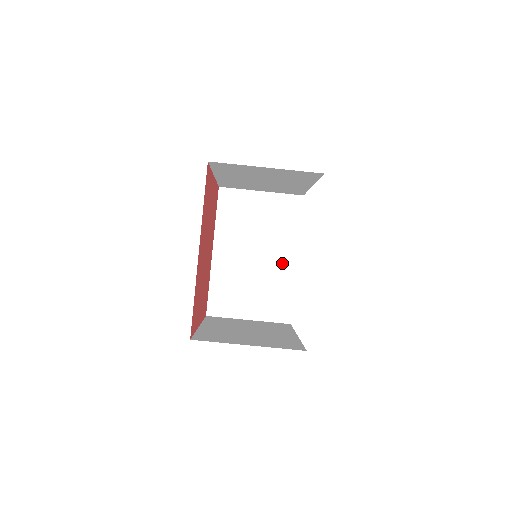
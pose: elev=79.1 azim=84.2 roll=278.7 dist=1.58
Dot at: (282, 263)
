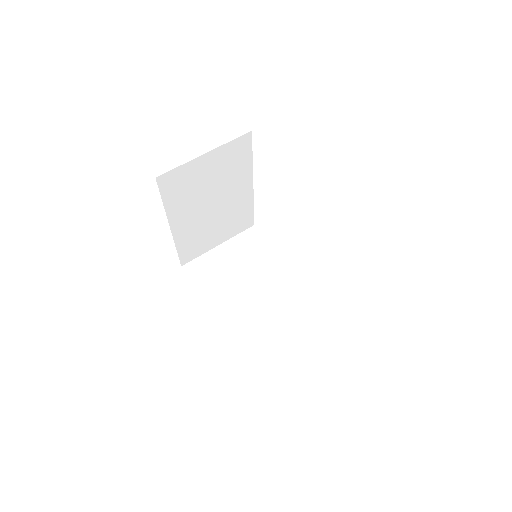
Dot at: (284, 281)
